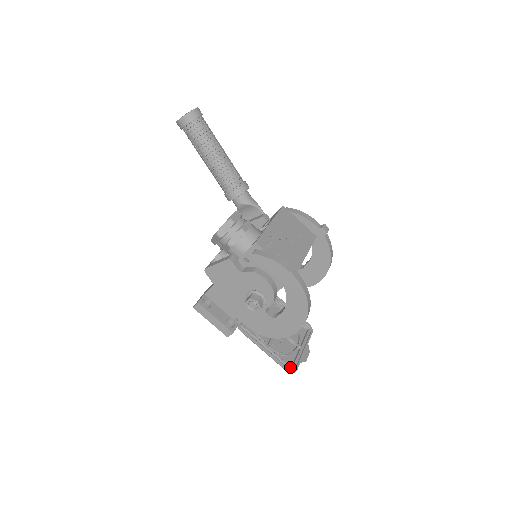
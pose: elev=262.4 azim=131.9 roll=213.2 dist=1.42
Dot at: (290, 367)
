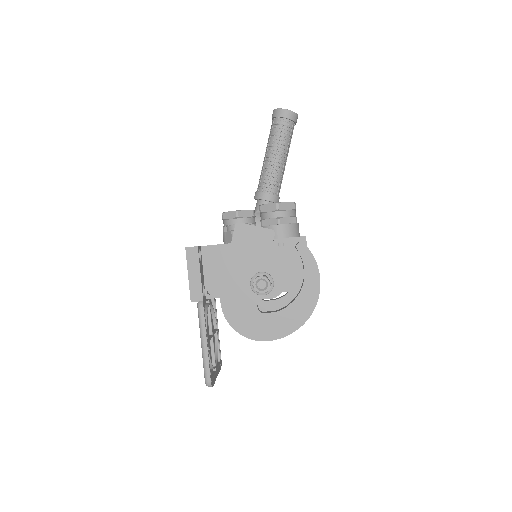
Dot at: occluded
